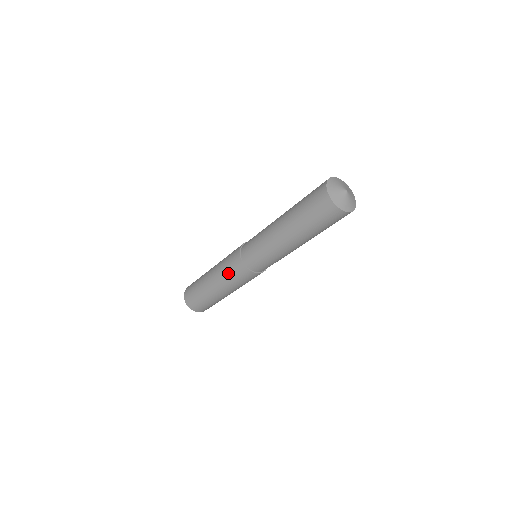
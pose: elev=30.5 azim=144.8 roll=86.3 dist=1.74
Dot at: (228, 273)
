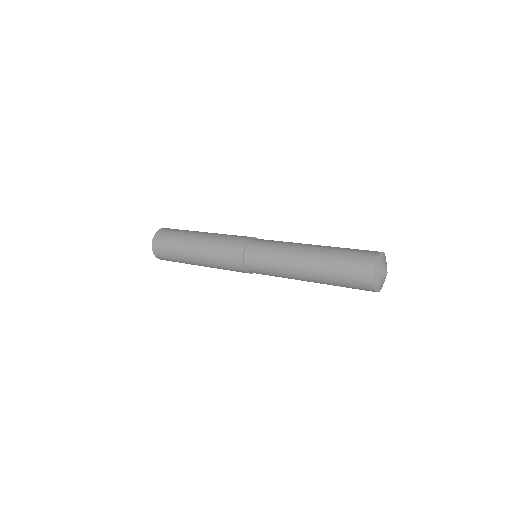
Dot at: occluded
